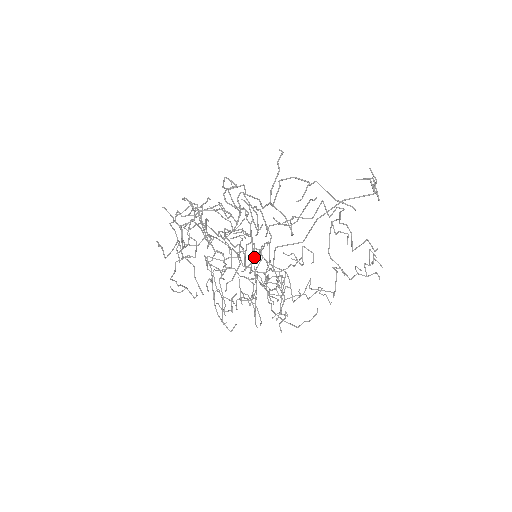
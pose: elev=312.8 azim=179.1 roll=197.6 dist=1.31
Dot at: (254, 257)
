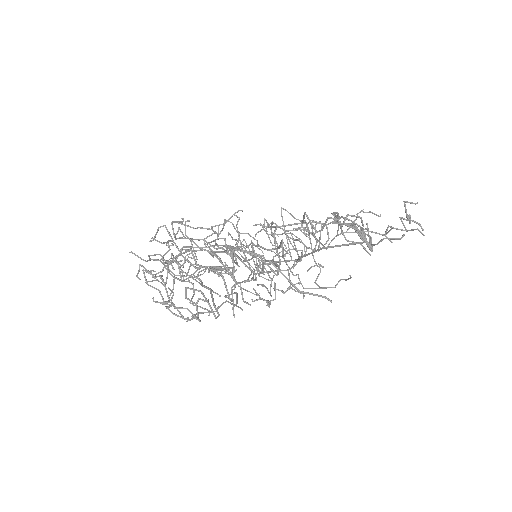
Dot at: (244, 302)
